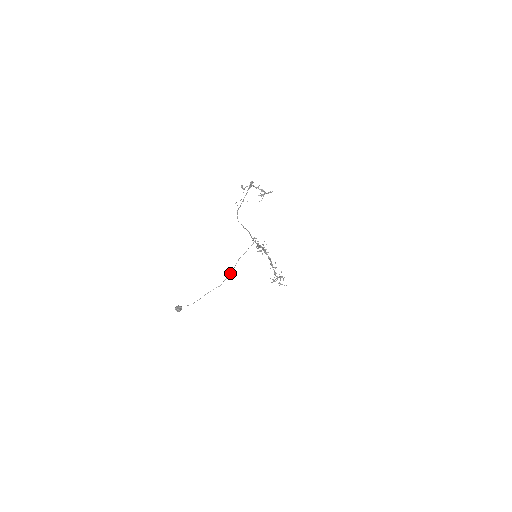
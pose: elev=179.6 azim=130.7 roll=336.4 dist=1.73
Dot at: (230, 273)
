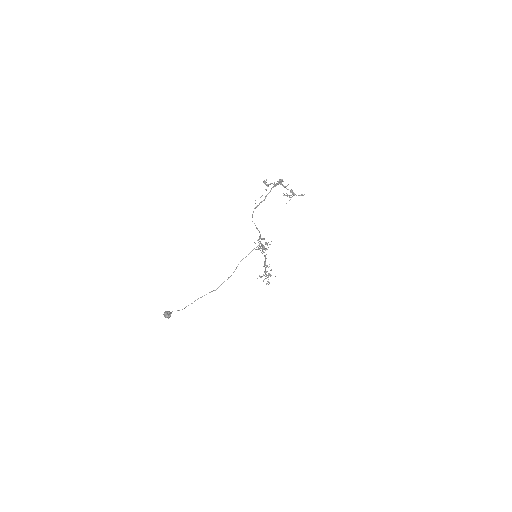
Dot at: occluded
